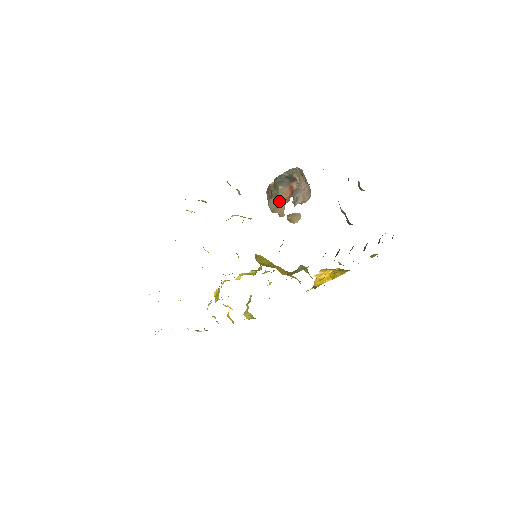
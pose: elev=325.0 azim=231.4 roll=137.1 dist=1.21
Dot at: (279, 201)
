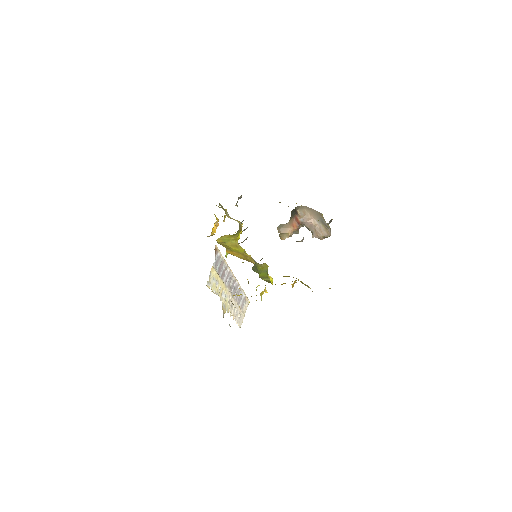
Dot at: (286, 226)
